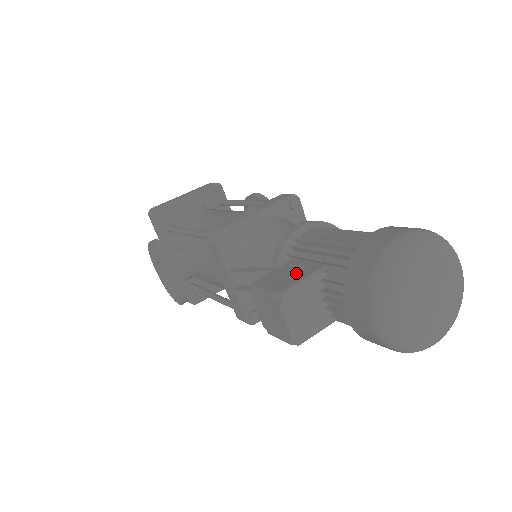
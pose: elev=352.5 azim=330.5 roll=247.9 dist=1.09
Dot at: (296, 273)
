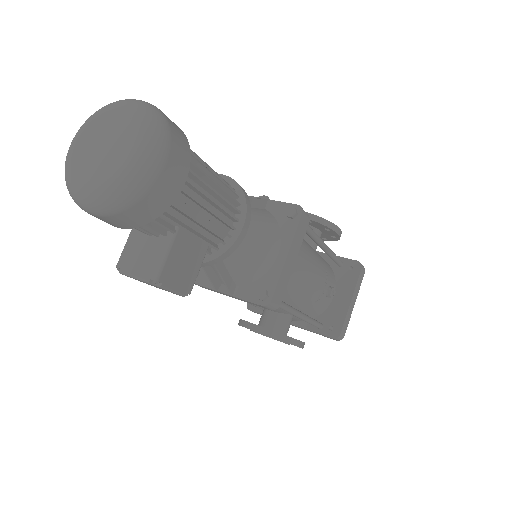
Dot at: occluded
